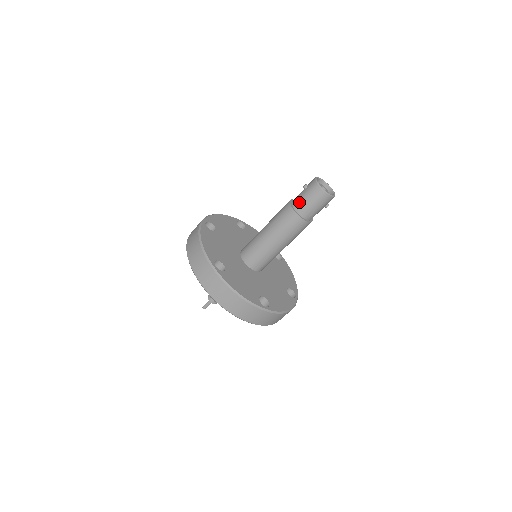
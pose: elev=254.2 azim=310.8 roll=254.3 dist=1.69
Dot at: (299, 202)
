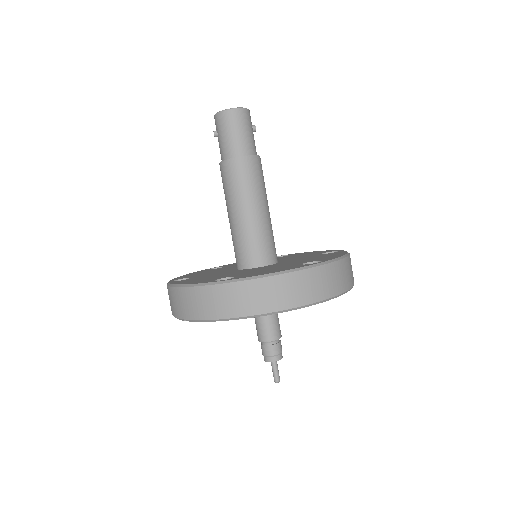
Dot at: (226, 148)
